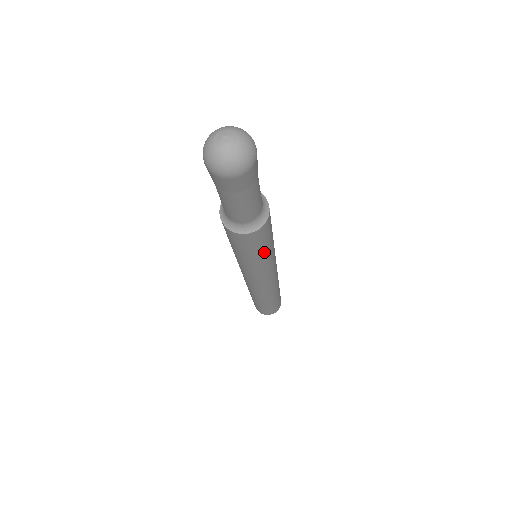
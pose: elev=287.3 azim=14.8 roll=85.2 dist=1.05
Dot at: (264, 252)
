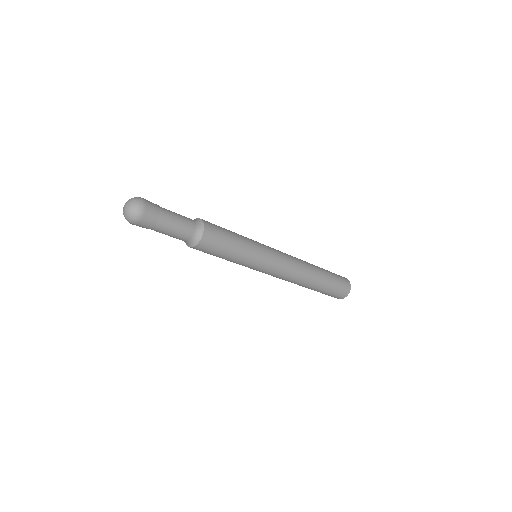
Dot at: (227, 258)
